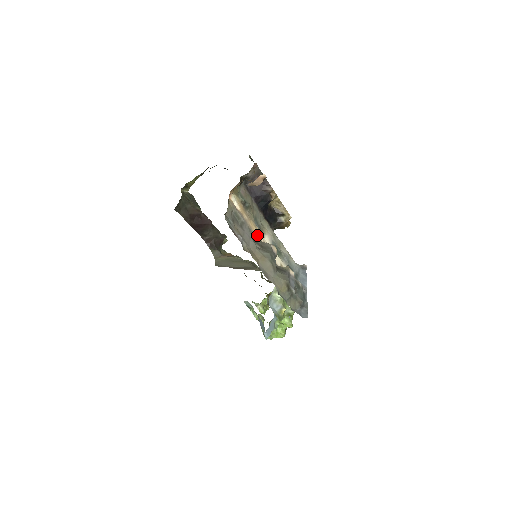
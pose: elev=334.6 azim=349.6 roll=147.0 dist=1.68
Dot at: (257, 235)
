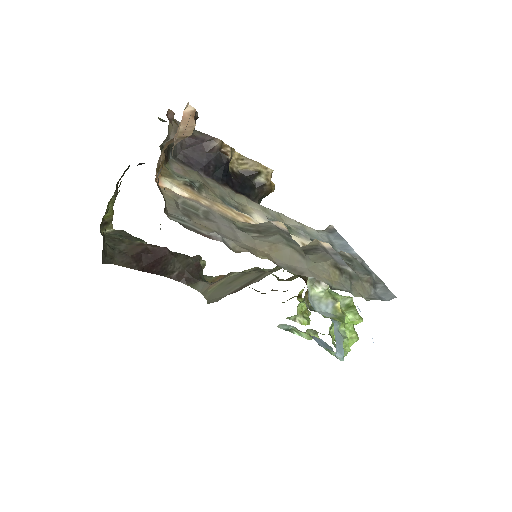
Dot at: (240, 220)
